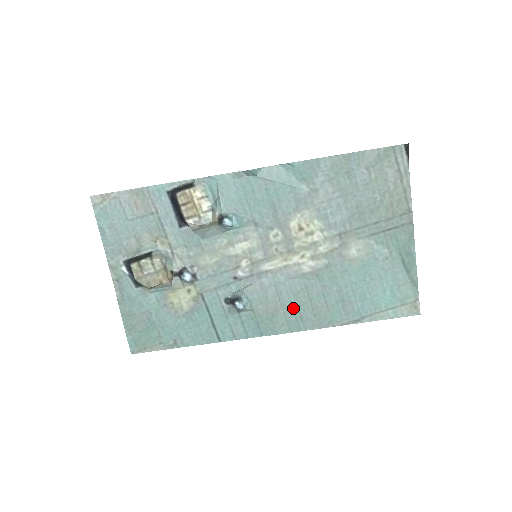
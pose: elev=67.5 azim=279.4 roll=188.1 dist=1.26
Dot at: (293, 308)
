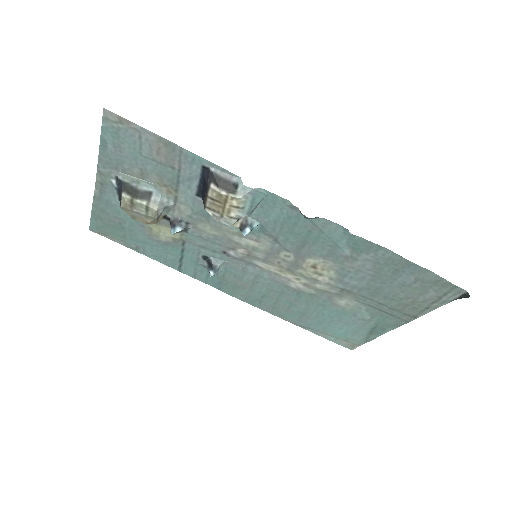
Dot at: (259, 294)
